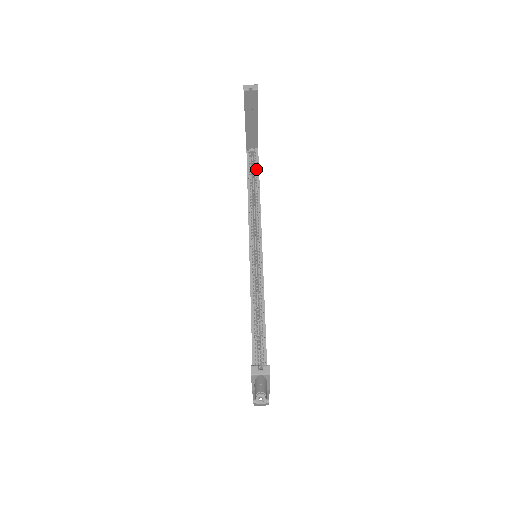
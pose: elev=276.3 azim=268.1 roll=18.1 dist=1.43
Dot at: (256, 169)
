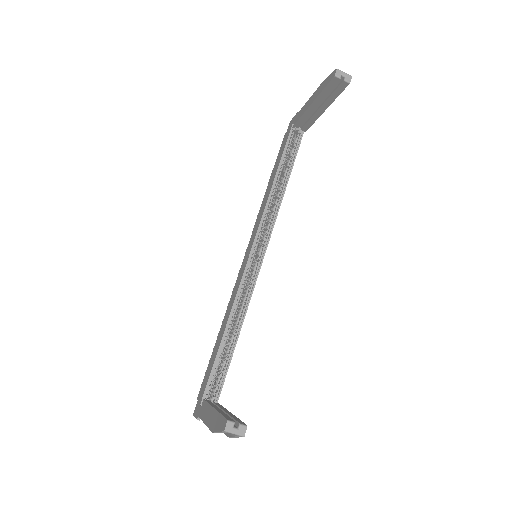
Dot at: (293, 154)
